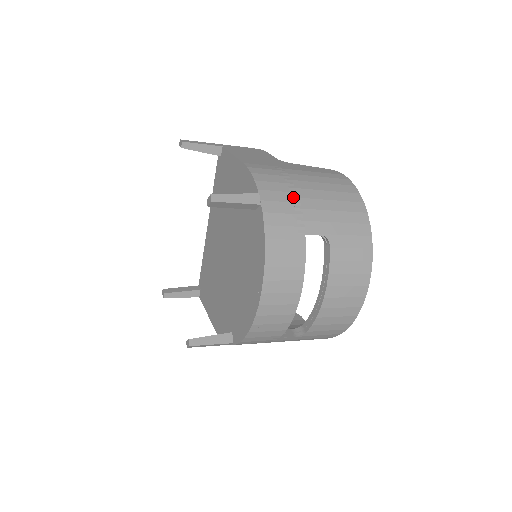
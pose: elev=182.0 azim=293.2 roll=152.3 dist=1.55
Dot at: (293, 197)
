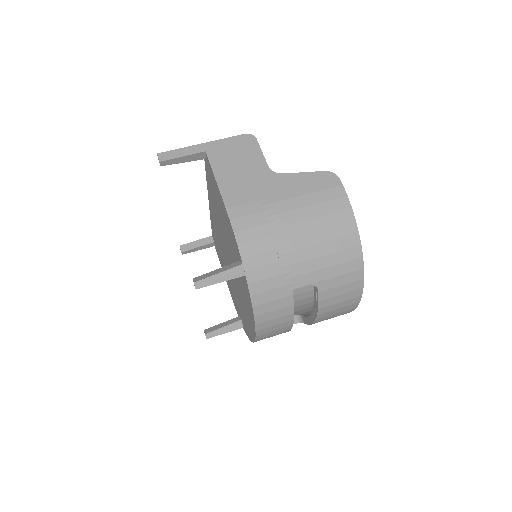
Dot at: (279, 255)
